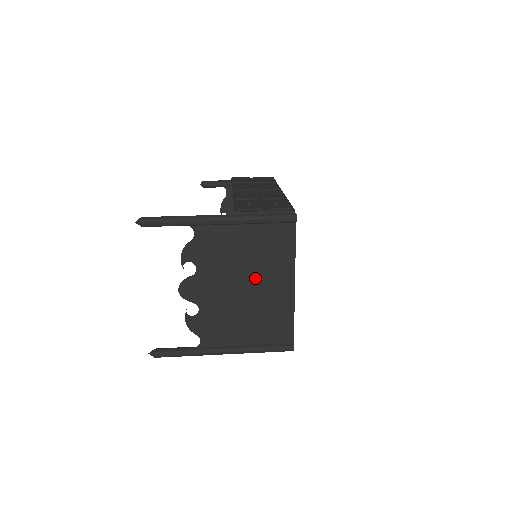
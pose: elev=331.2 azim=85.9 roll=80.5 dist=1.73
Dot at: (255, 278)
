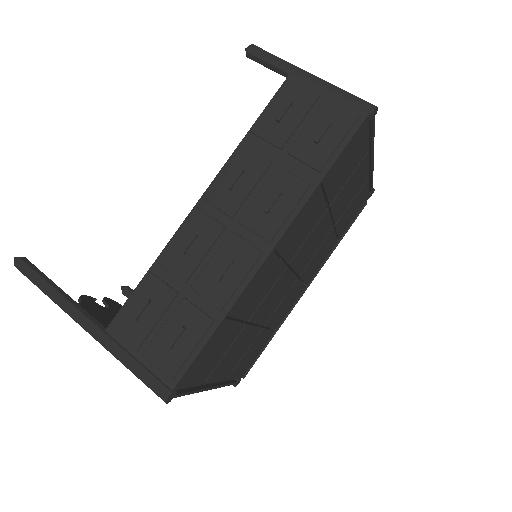
Dot at: occluded
